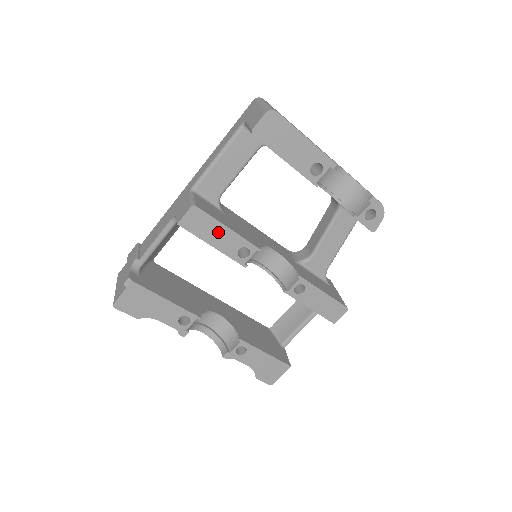
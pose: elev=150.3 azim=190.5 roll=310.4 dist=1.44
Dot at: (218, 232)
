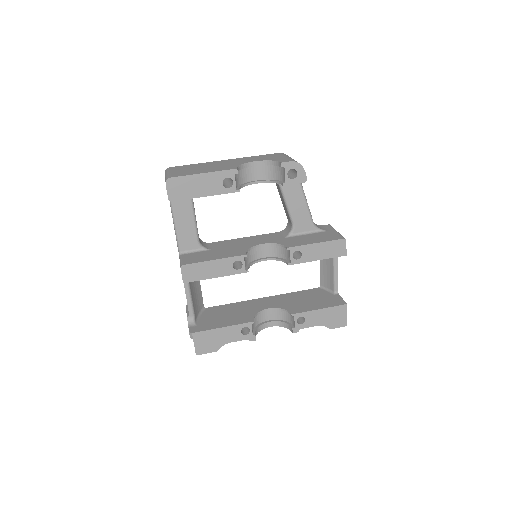
Dot at: (210, 267)
